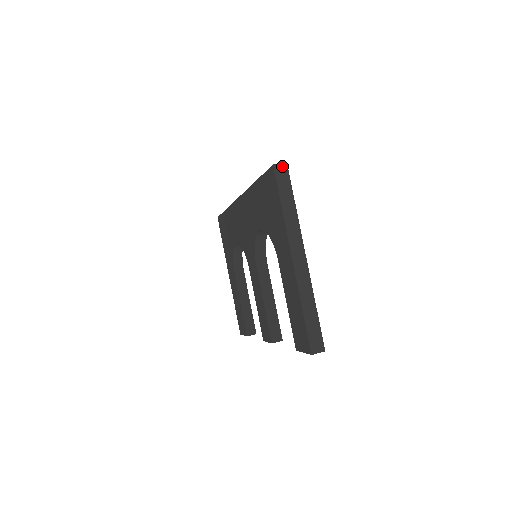
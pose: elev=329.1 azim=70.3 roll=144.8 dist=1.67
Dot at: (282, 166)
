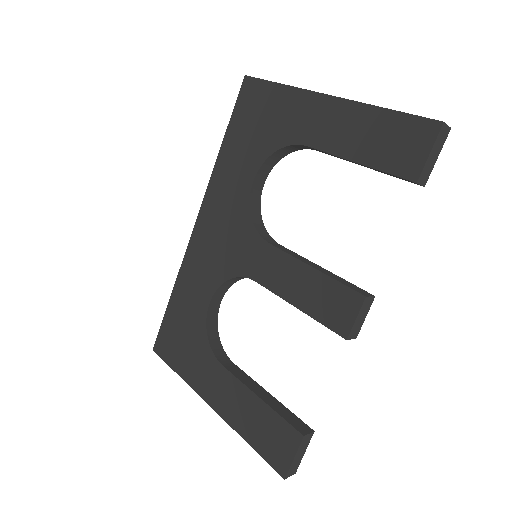
Dot at: occluded
